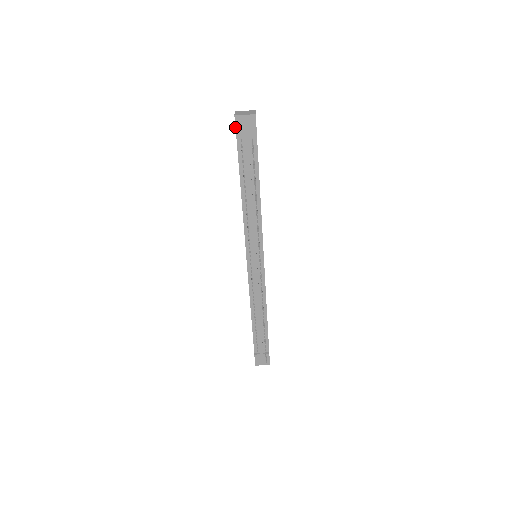
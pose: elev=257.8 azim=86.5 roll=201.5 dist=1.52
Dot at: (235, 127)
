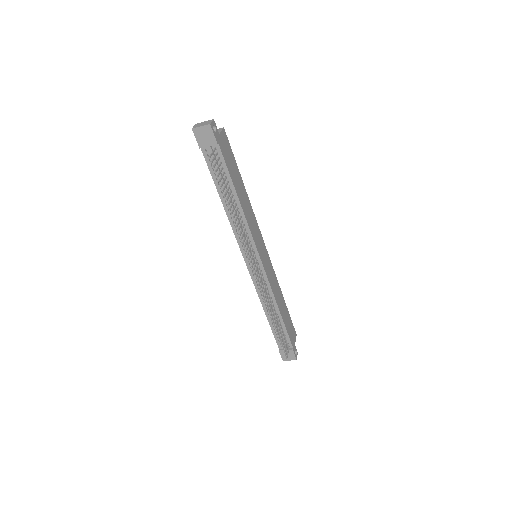
Dot at: (196, 139)
